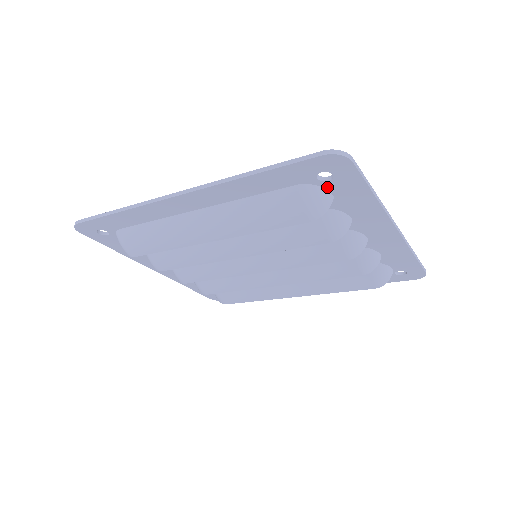
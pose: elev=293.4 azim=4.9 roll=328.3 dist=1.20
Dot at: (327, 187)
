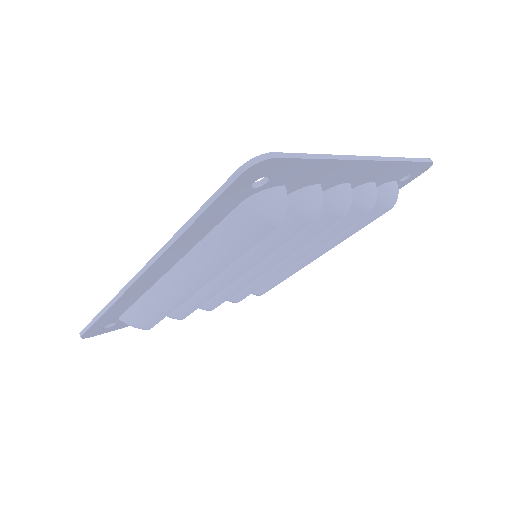
Dot at: (271, 186)
